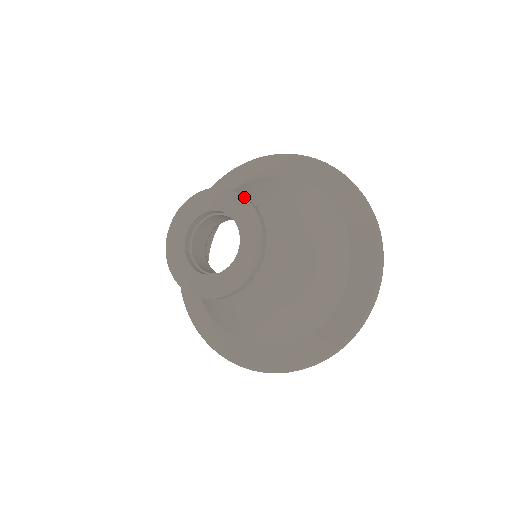
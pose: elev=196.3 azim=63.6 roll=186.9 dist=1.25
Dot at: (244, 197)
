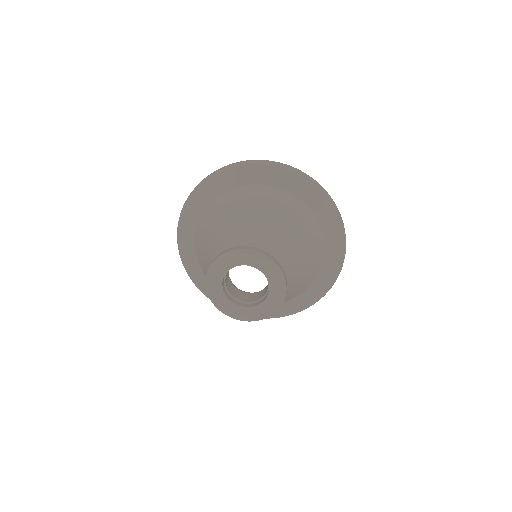
Dot at: (274, 262)
